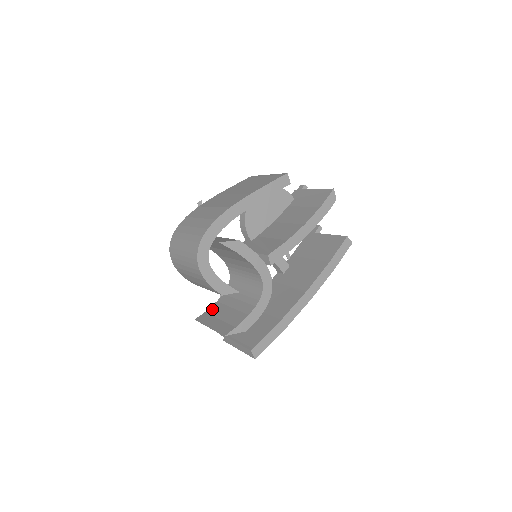
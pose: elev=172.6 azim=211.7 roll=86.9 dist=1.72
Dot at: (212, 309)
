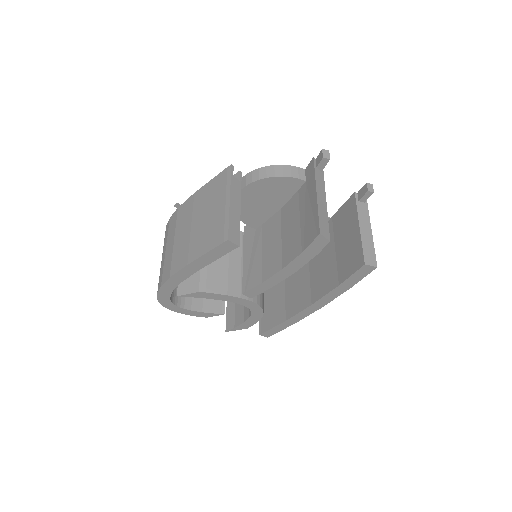
Dot at: occluded
